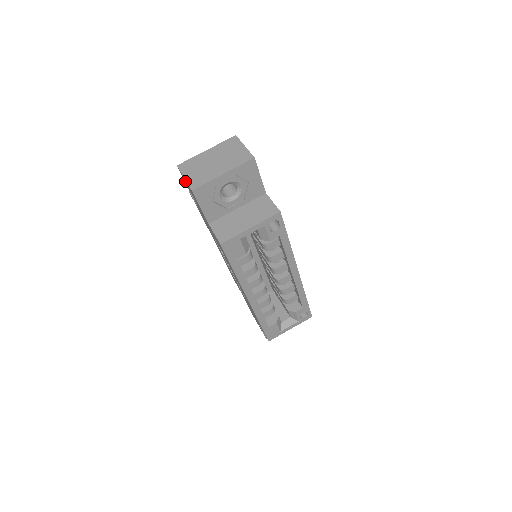
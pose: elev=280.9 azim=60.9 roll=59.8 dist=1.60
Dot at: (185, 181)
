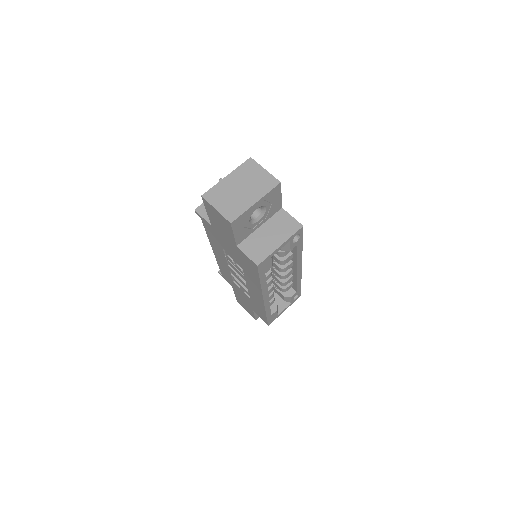
Dot at: (211, 210)
